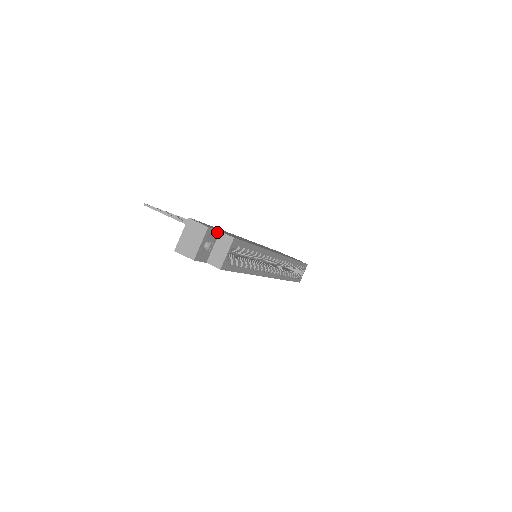
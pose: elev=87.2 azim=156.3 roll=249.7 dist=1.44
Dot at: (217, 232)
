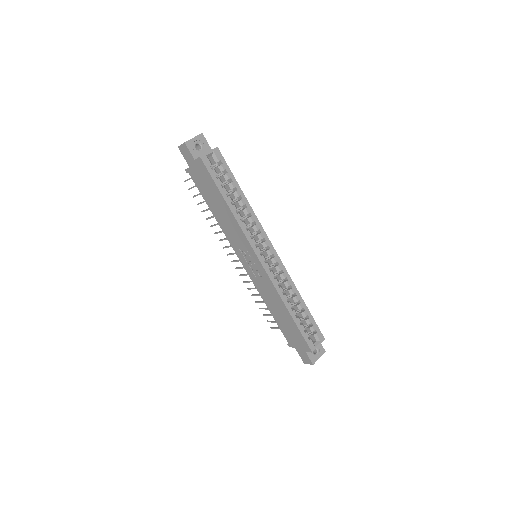
Dot at: (209, 148)
